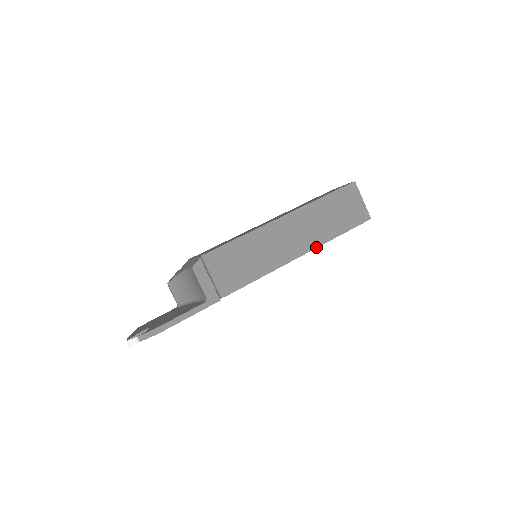
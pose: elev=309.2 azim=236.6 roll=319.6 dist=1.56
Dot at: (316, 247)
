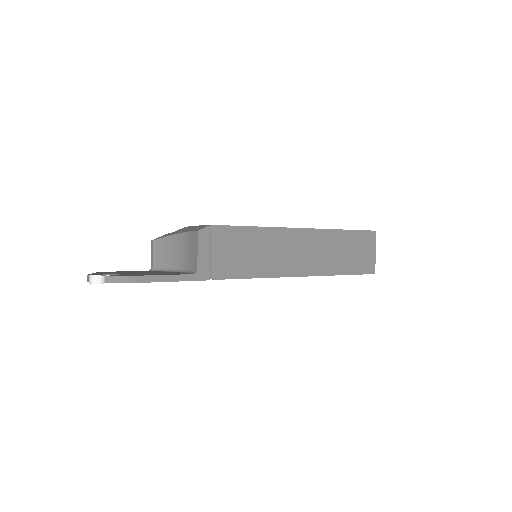
Dot at: (318, 275)
